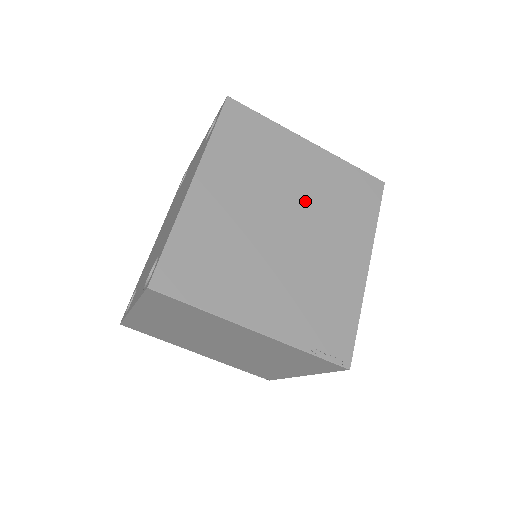
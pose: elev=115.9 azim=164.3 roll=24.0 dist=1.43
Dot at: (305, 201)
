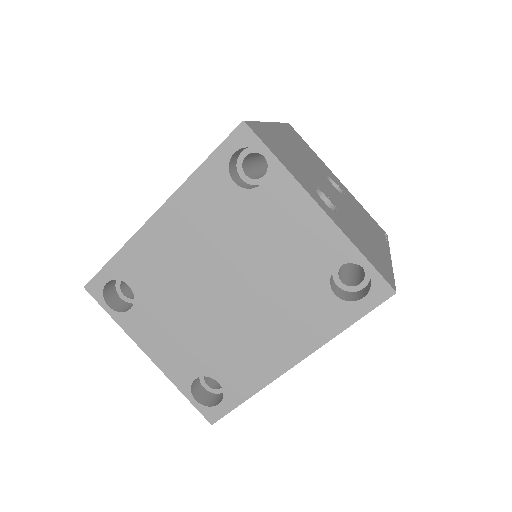
Dot at: occluded
